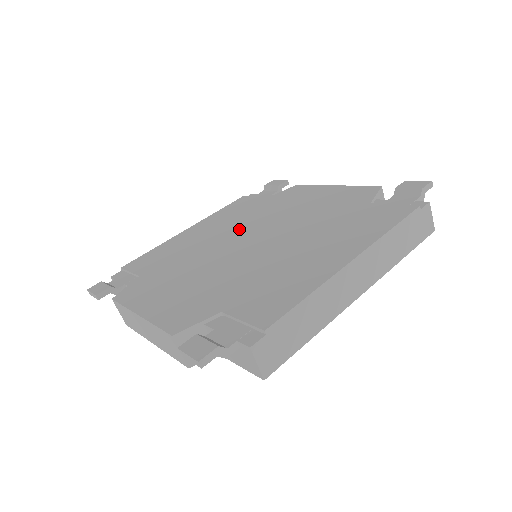
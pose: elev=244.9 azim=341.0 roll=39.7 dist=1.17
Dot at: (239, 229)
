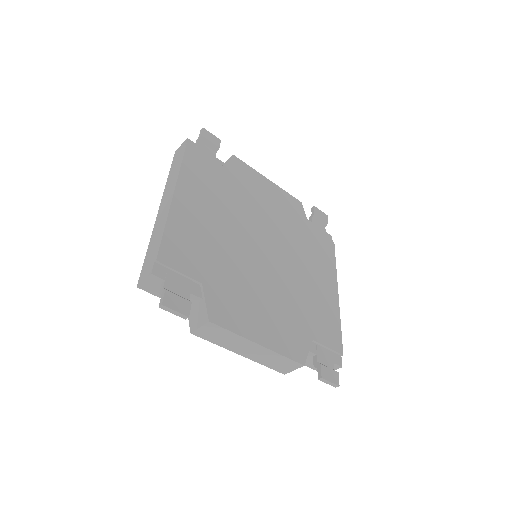
Dot at: (240, 223)
